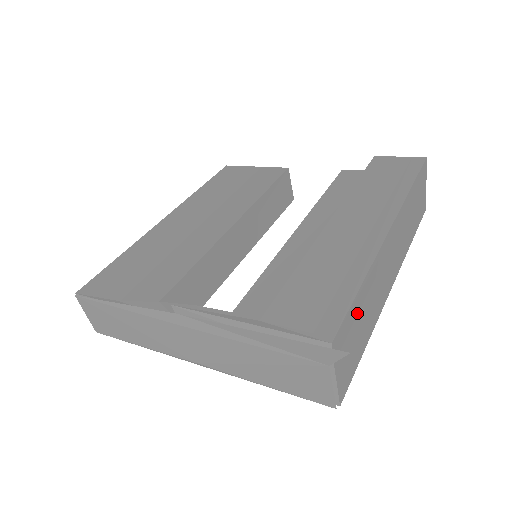
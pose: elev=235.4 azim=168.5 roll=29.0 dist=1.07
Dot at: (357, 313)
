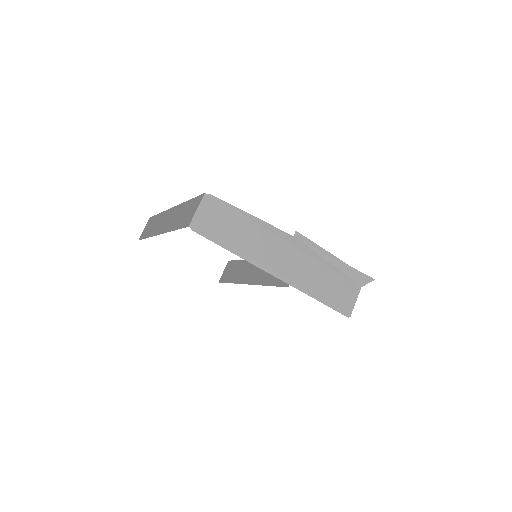
Dot at: occluded
